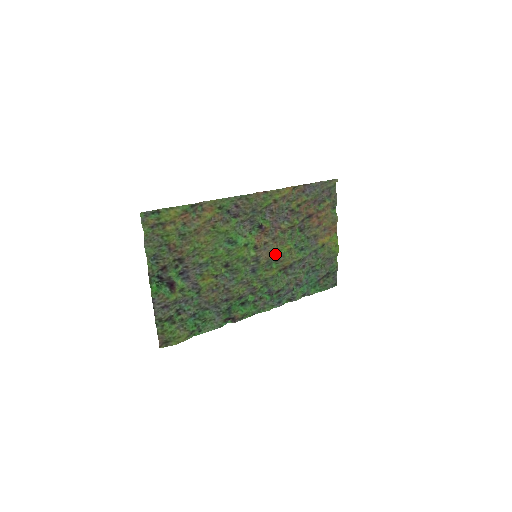
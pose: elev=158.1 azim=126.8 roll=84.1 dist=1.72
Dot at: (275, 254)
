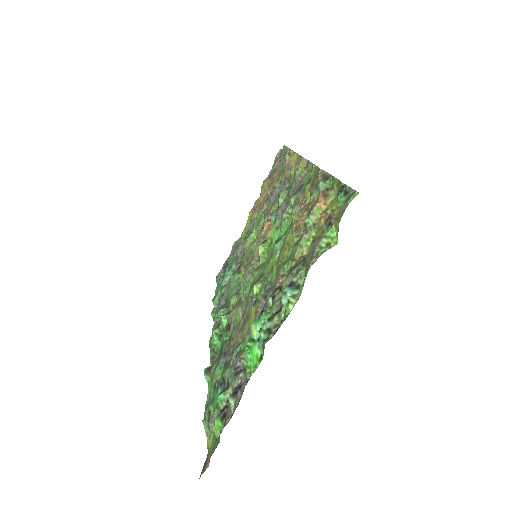
Dot at: occluded
